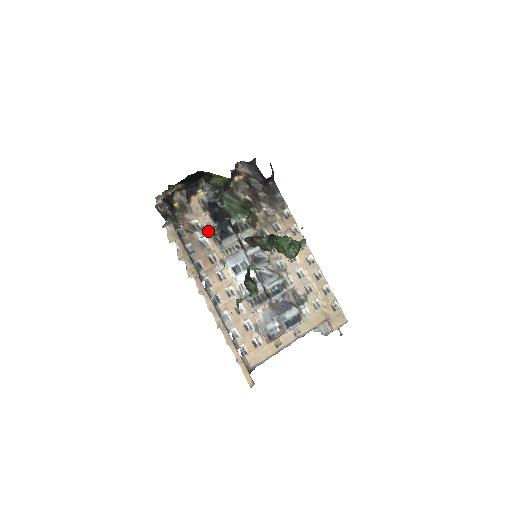
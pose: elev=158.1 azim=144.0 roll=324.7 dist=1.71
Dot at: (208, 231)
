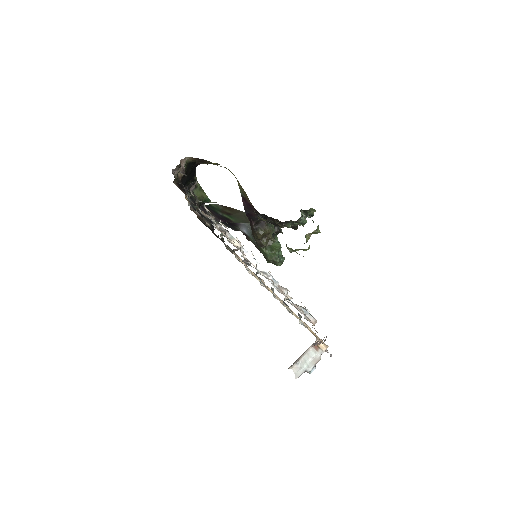
Dot at: occluded
